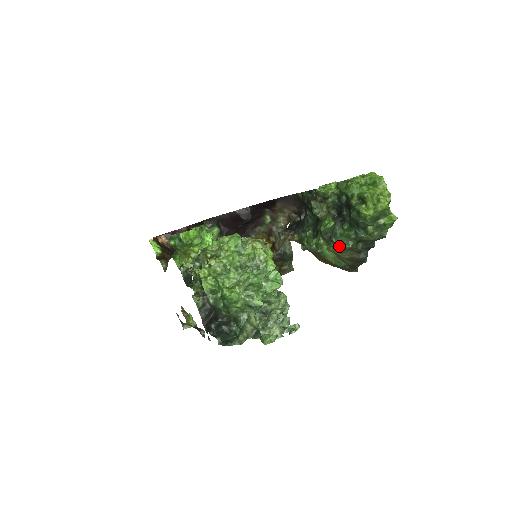
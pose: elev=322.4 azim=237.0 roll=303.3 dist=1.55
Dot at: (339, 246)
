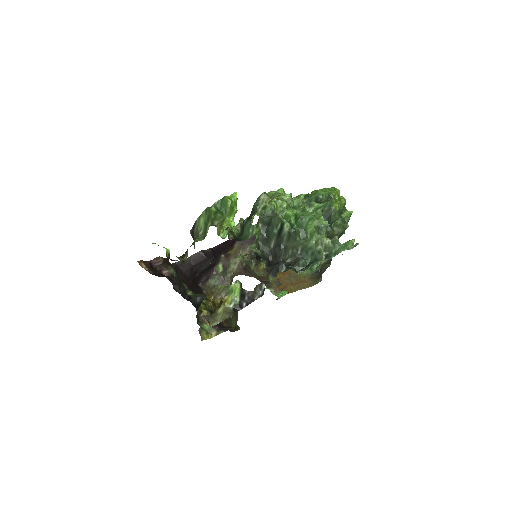
Dot at: occluded
